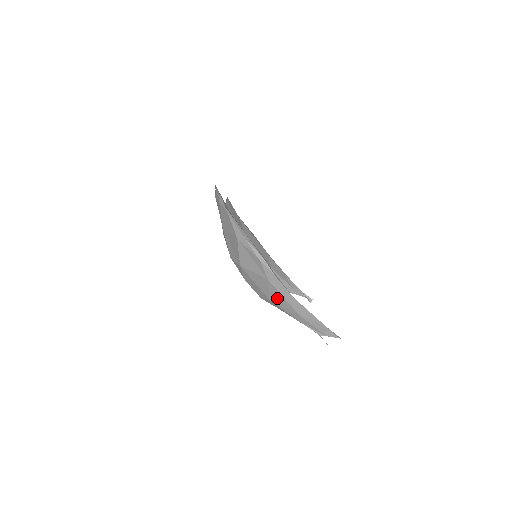
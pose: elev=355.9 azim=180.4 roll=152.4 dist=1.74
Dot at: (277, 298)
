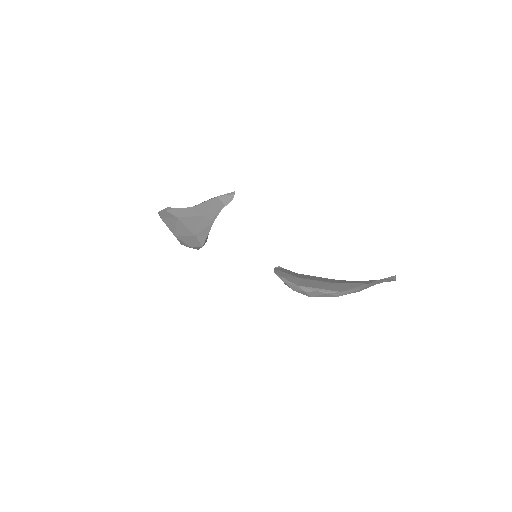
Dot at: (192, 225)
